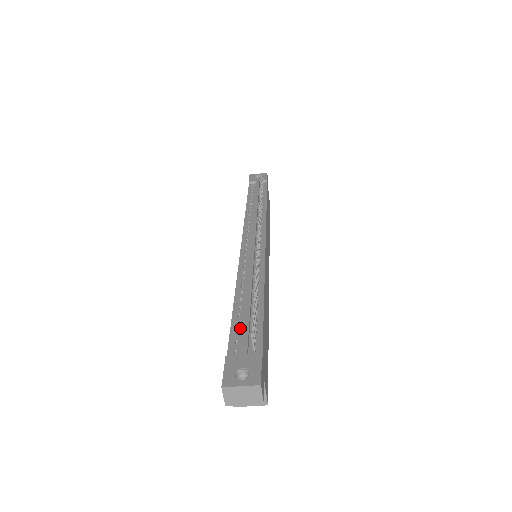
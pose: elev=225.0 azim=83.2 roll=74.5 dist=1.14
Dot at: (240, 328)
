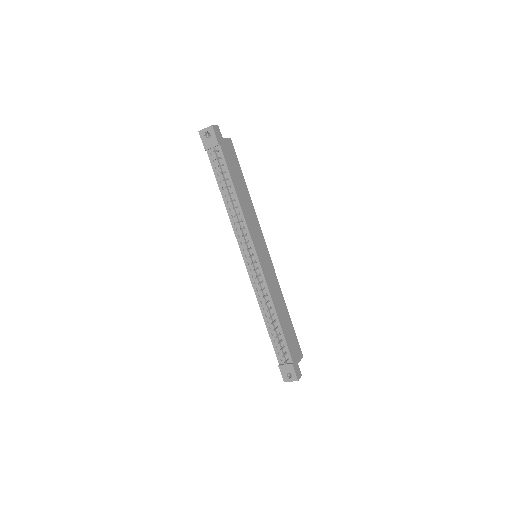
Dot at: (276, 344)
